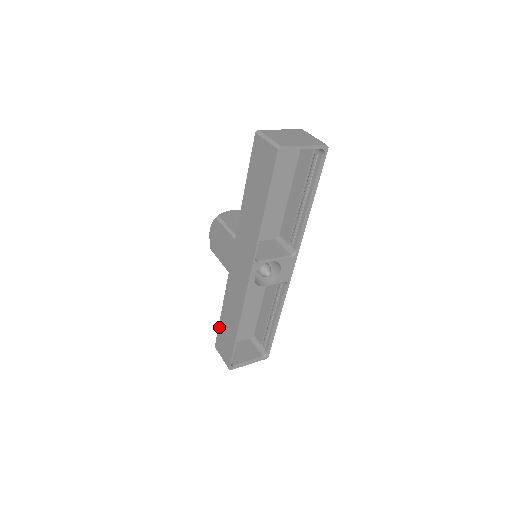
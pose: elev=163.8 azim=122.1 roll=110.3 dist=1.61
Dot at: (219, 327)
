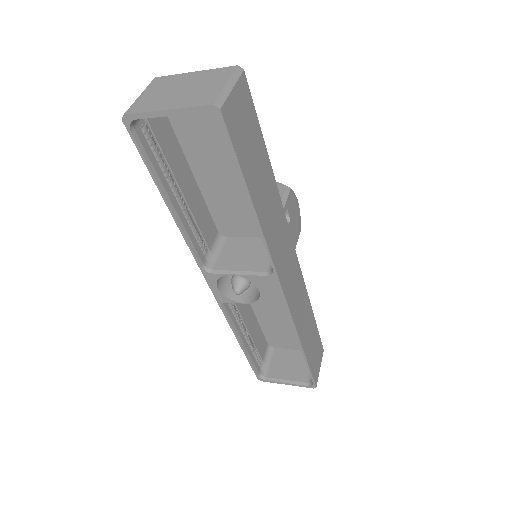
Dot at: occluded
